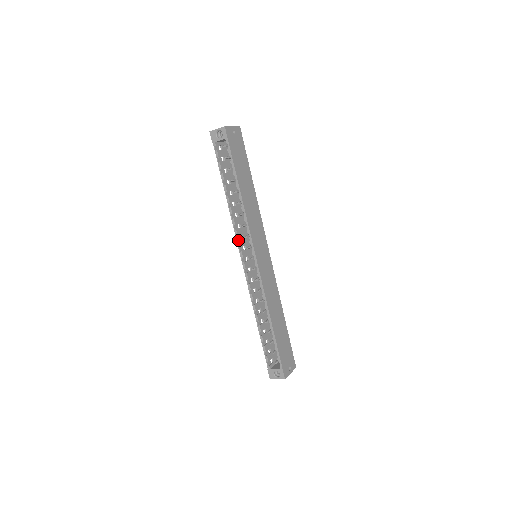
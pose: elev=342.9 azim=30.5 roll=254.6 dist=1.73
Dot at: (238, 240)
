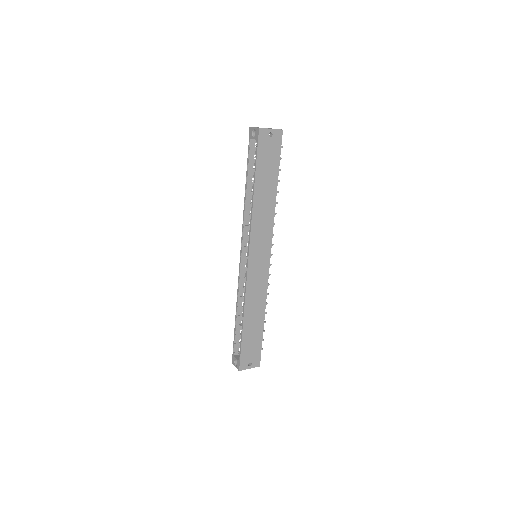
Dot at: (243, 235)
